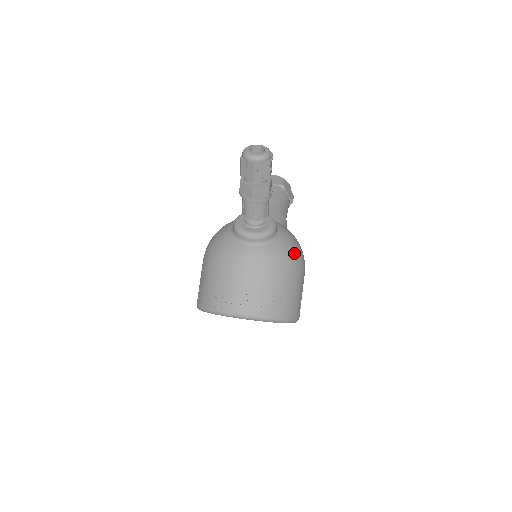
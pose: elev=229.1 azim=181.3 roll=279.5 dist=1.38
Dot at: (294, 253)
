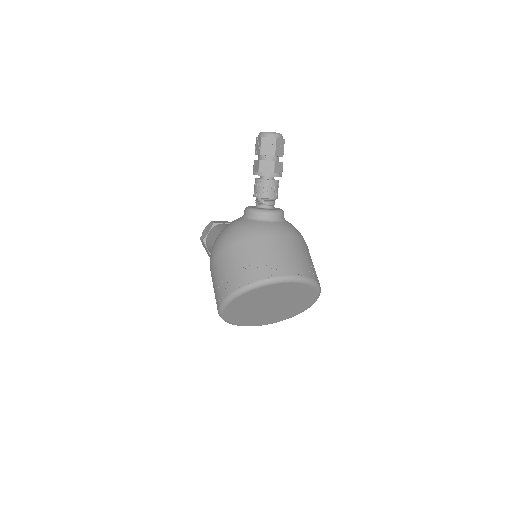
Dot at: occluded
